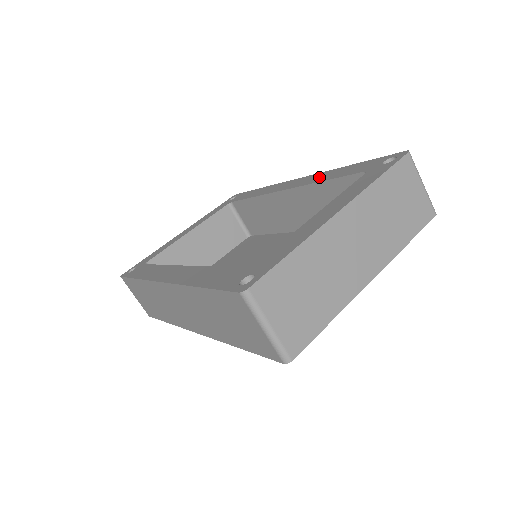
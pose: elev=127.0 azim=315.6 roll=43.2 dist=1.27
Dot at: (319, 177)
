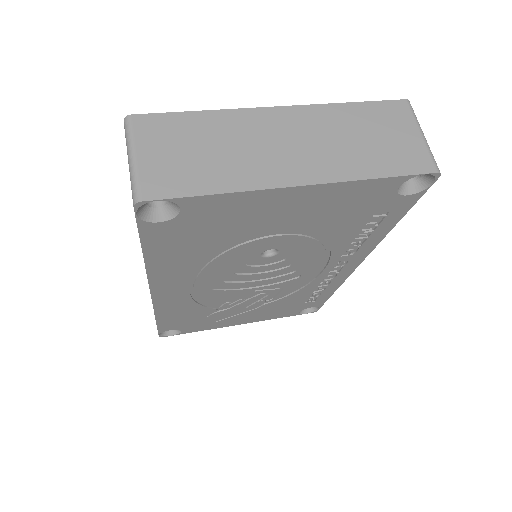
Dot at: occluded
